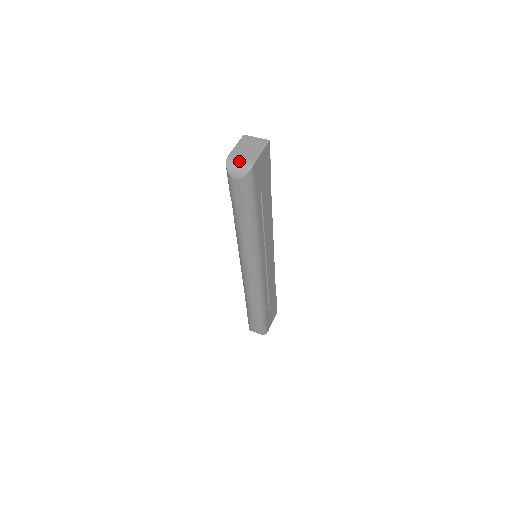
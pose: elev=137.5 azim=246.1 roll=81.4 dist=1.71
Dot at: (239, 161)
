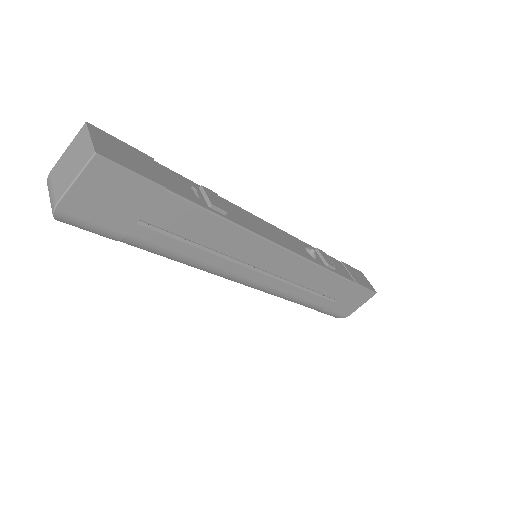
Dot at: (50, 191)
